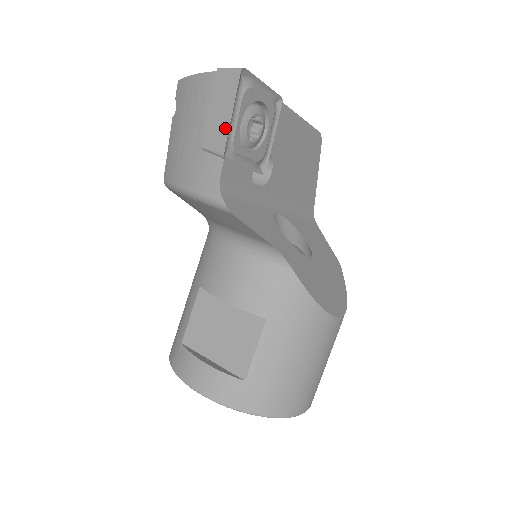
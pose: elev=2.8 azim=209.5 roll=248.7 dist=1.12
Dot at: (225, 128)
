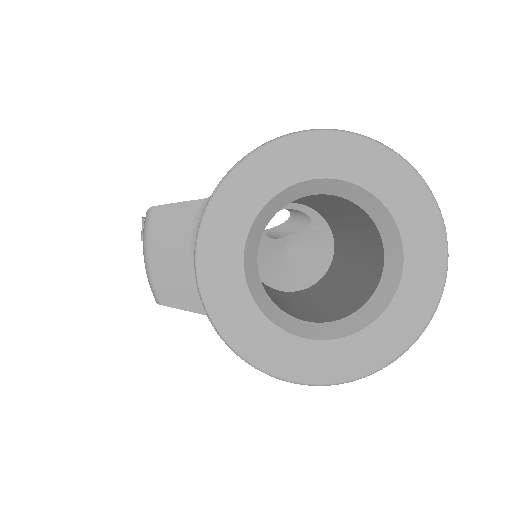
Dot at: occluded
